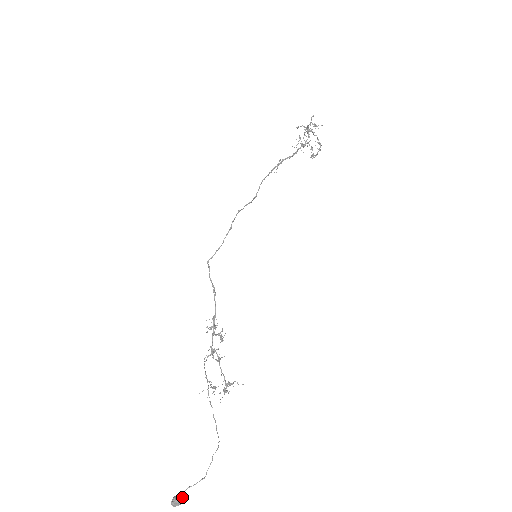
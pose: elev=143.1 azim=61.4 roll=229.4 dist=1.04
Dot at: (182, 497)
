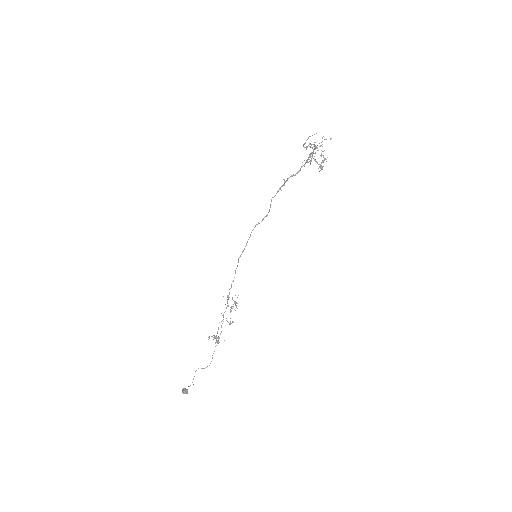
Dot at: (184, 390)
